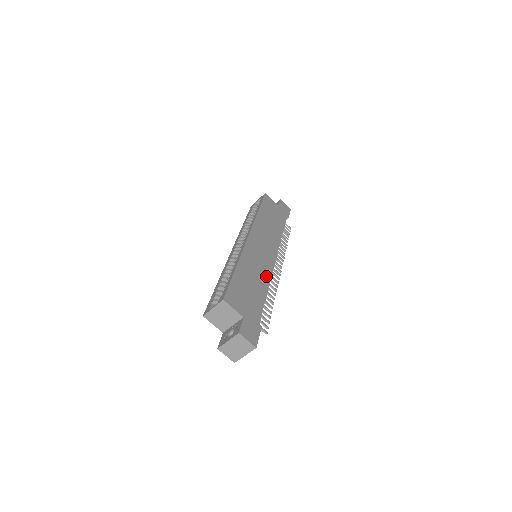
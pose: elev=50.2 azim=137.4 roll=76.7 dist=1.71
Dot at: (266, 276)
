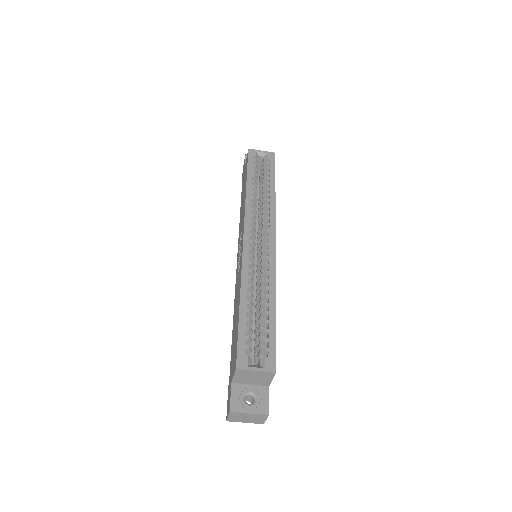
Dot at: occluded
